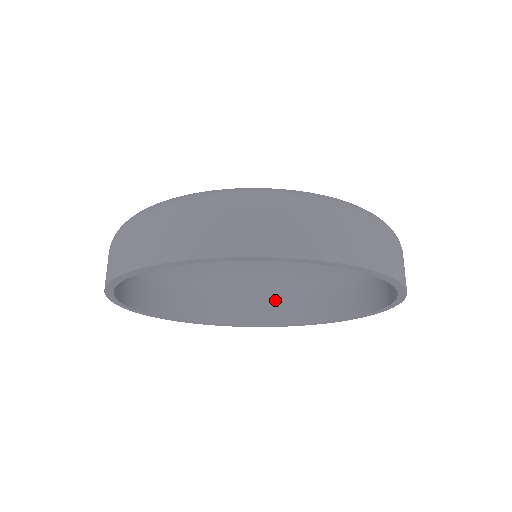
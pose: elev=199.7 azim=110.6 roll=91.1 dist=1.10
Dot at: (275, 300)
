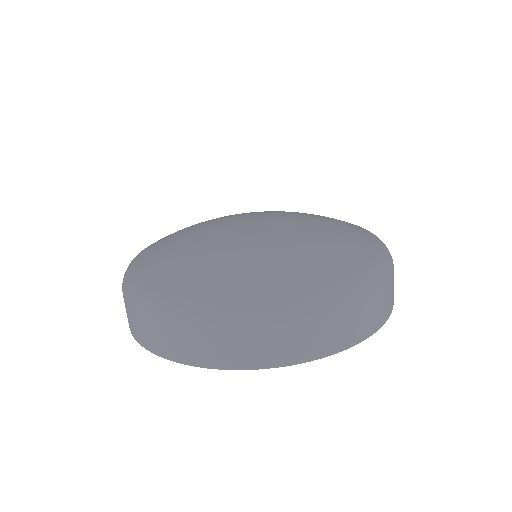
Dot at: occluded
